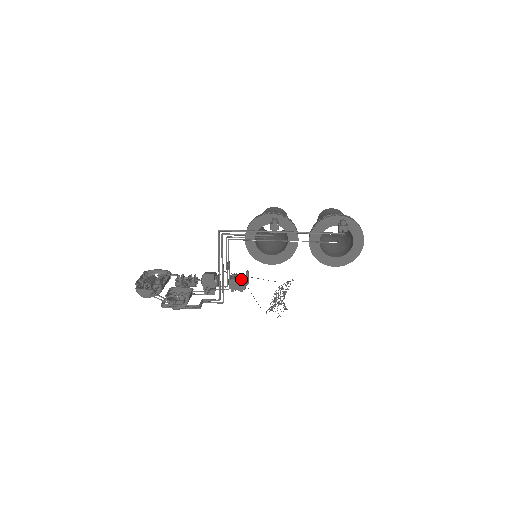
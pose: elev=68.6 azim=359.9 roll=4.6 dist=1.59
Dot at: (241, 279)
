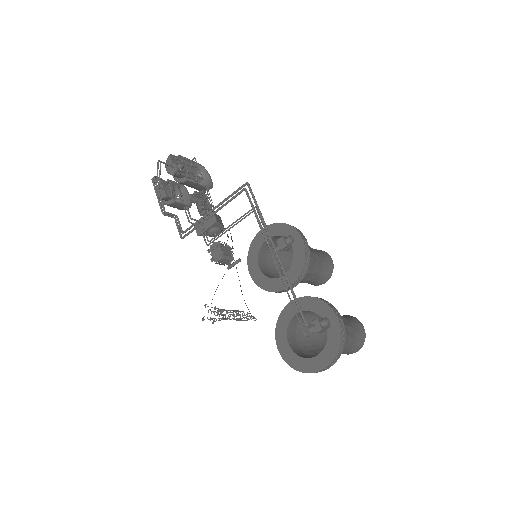
Dot at: (223, 252)
